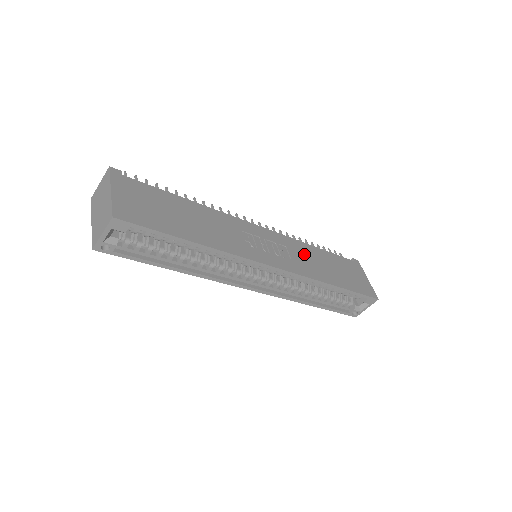
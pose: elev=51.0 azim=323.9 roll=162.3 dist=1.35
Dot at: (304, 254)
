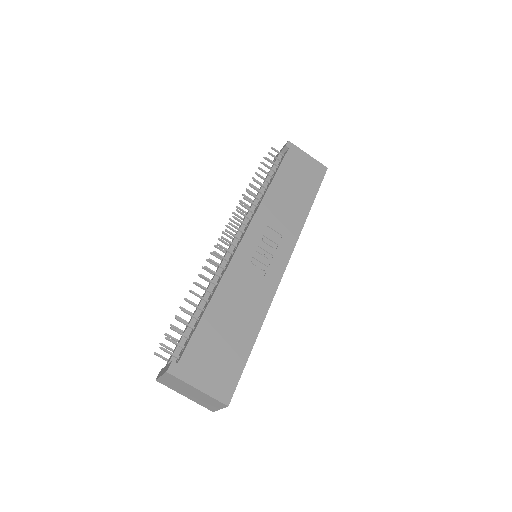
Dot at: (277, 211)
